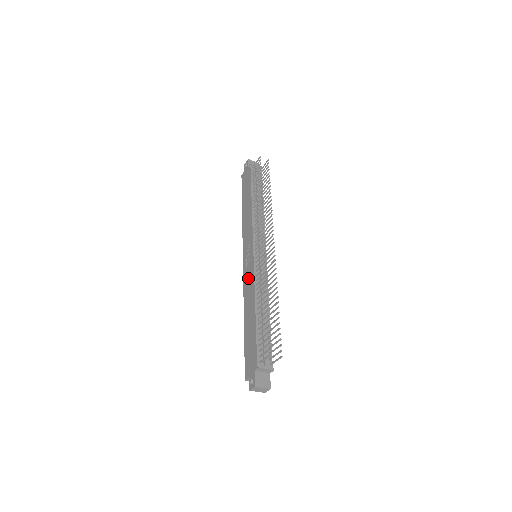
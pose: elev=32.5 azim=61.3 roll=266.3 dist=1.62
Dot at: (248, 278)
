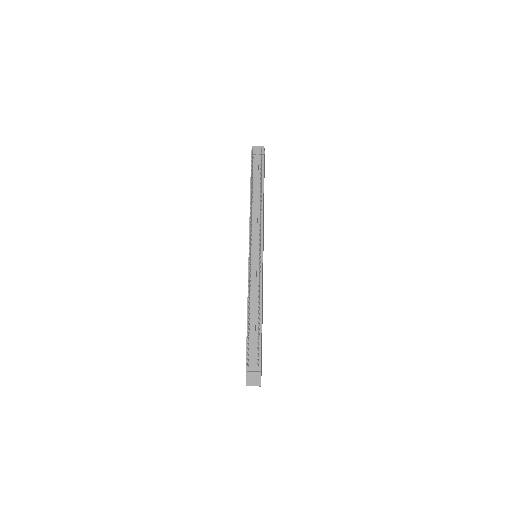
Dot at: occluded
